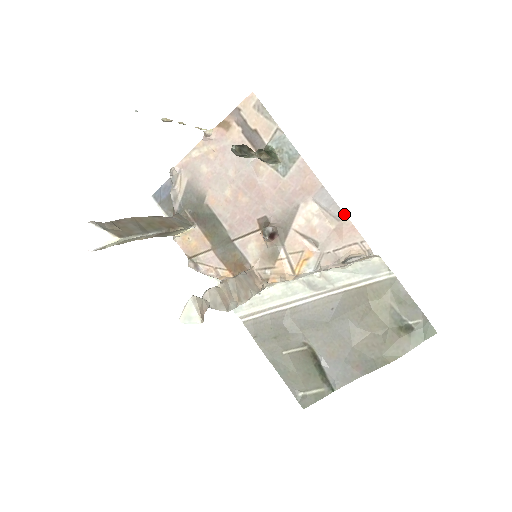
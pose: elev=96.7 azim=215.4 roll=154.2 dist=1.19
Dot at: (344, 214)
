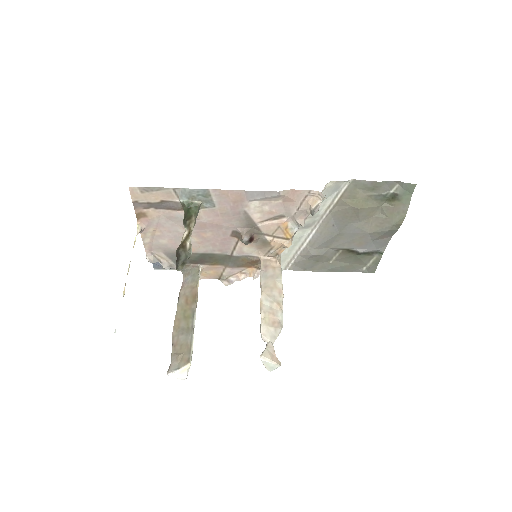
Dot at: (279, 192)
